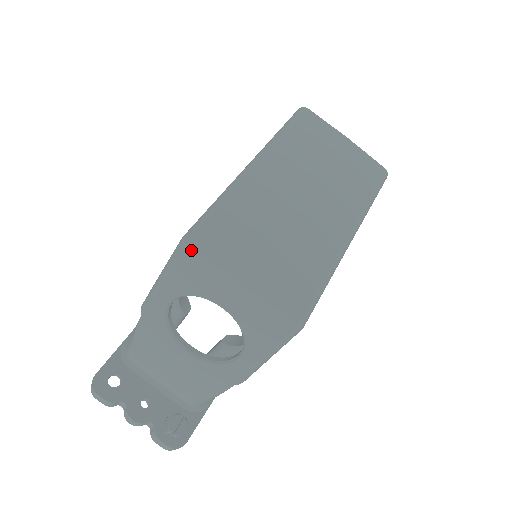
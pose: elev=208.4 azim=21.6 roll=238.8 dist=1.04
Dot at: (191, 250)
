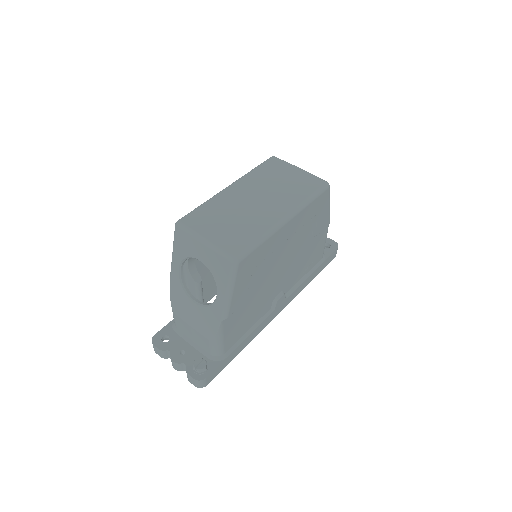
Dot at: (179, 227)
